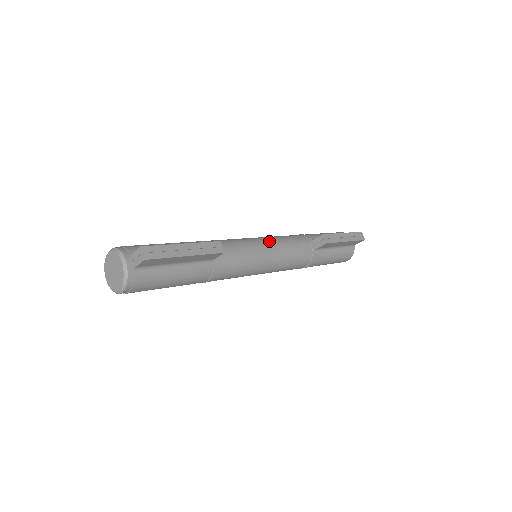
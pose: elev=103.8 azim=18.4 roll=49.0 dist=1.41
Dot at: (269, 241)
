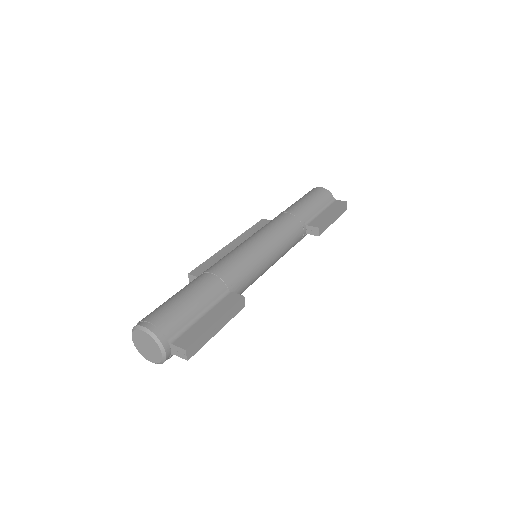
Dot at: (273, 248)
